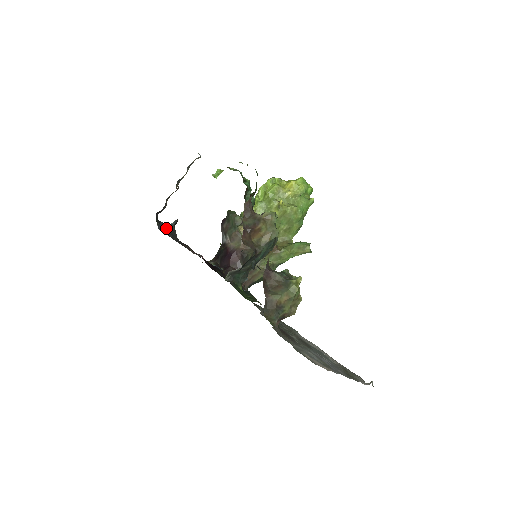
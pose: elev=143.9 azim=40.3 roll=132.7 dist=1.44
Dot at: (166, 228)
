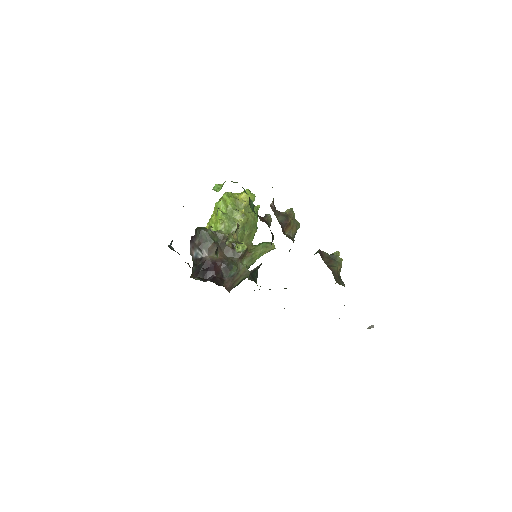
Dot at: occluded
